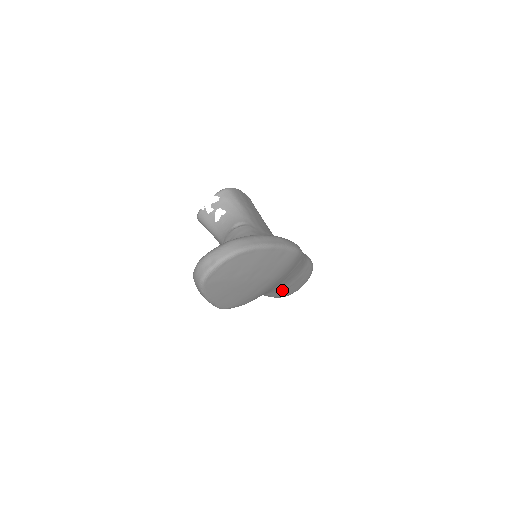
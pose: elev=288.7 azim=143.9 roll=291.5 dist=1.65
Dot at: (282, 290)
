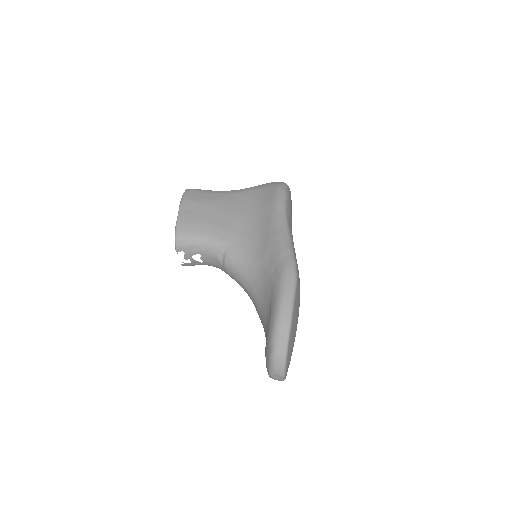
Dot at: occluded
